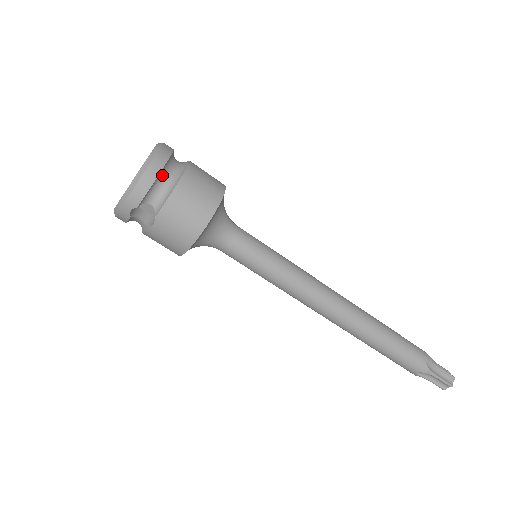
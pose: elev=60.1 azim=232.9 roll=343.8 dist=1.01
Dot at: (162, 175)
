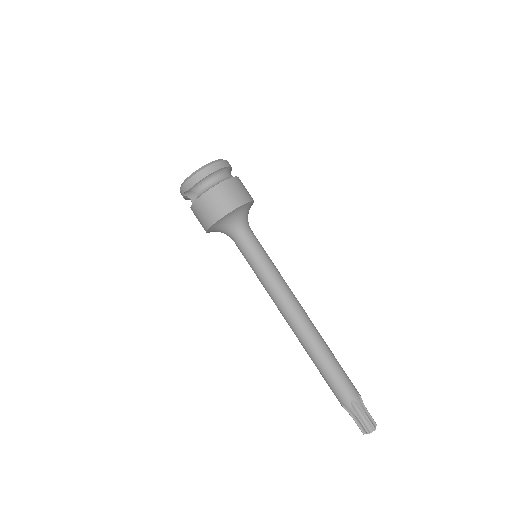
Dot at: (209, 178)
